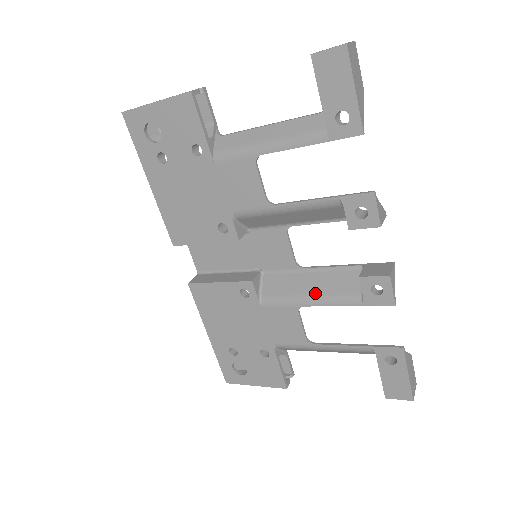
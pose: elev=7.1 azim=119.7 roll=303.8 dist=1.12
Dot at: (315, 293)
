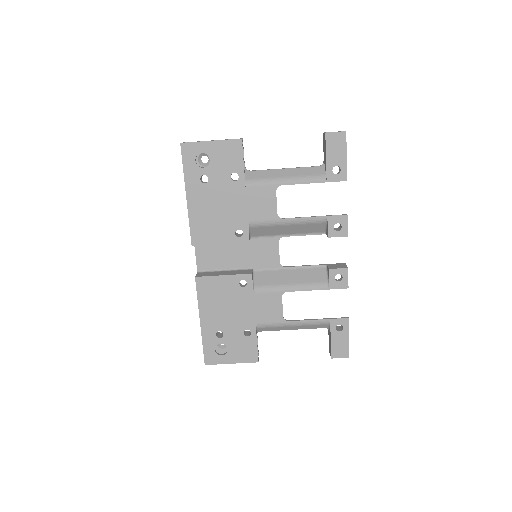
Dot at: (296, 282)
